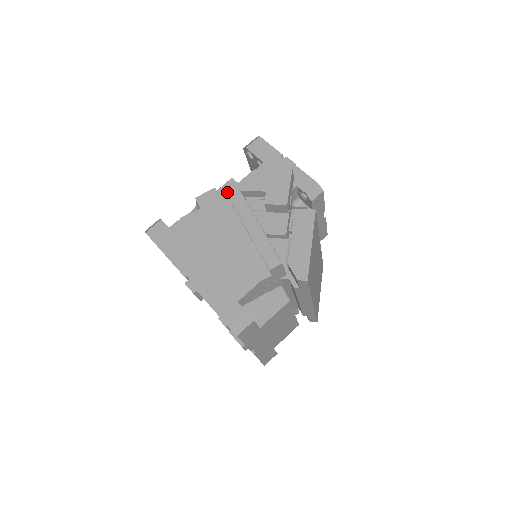
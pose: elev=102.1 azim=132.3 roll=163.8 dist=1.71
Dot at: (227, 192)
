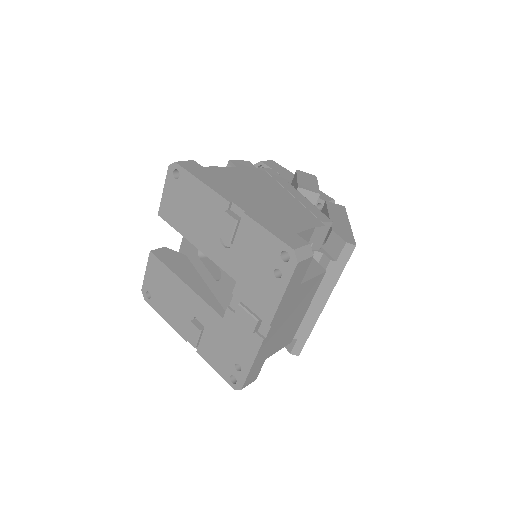
Dot at: occluded
